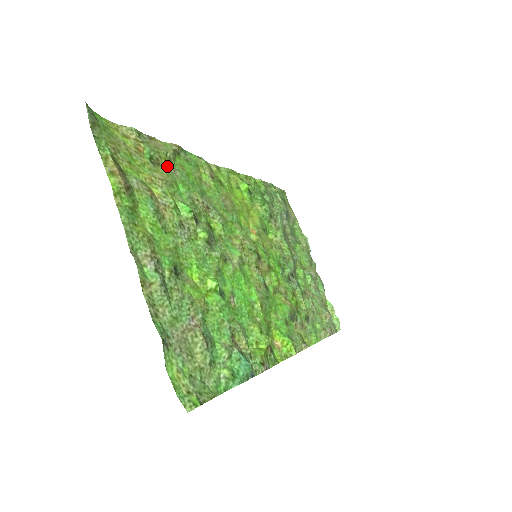
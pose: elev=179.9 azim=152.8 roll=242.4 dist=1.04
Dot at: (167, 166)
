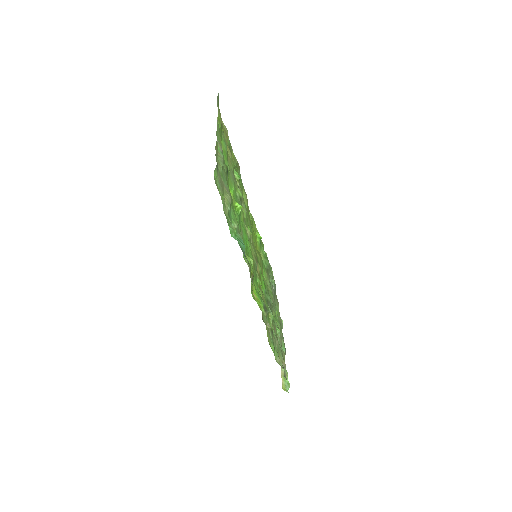
Dot at: occluded
